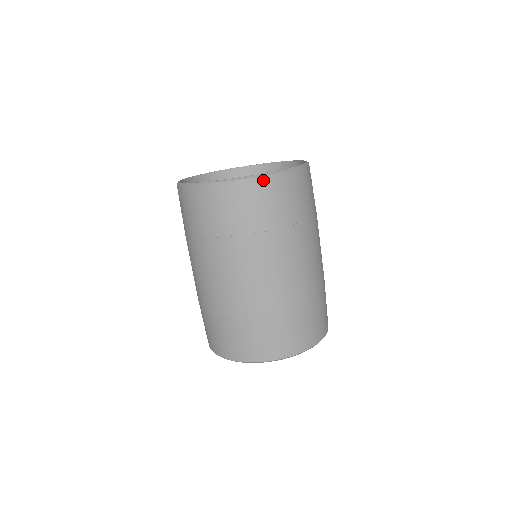
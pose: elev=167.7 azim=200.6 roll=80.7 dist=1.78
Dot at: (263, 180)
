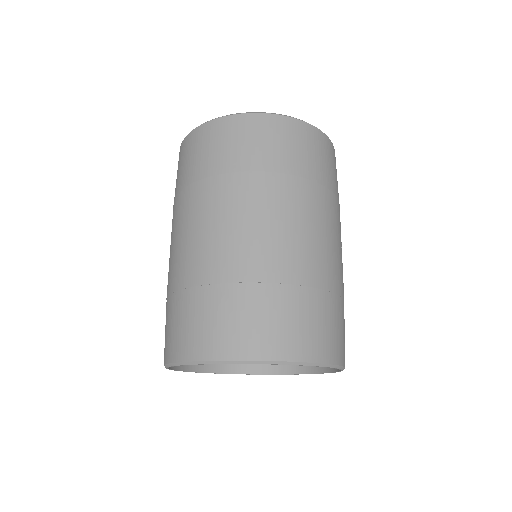
Dot at: occluded
